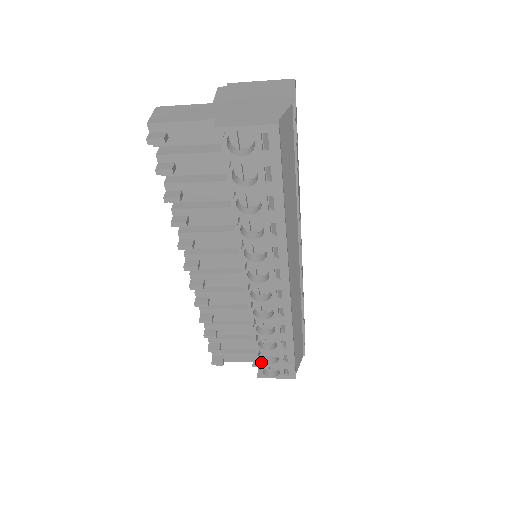
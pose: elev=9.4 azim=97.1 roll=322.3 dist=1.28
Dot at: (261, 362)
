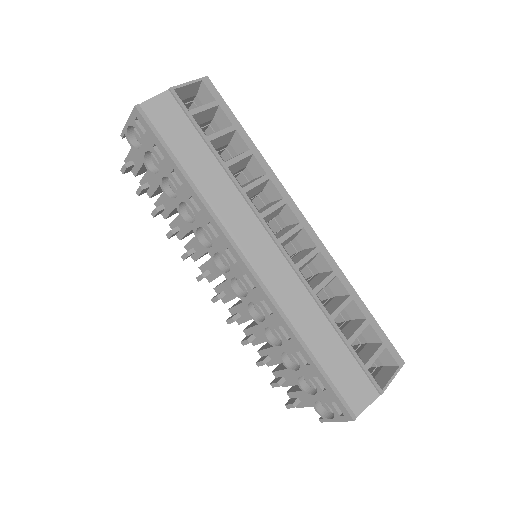
Dot at: (305, 392)
